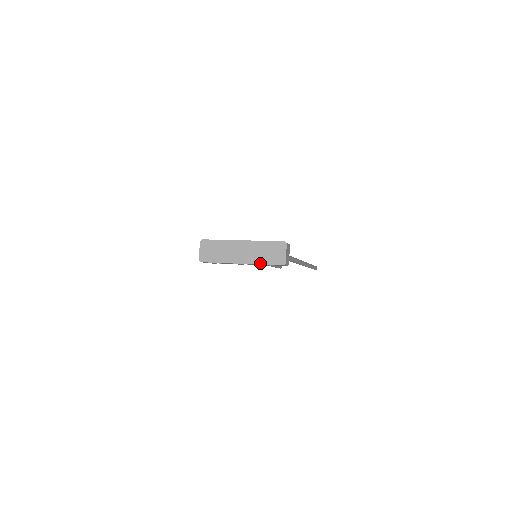
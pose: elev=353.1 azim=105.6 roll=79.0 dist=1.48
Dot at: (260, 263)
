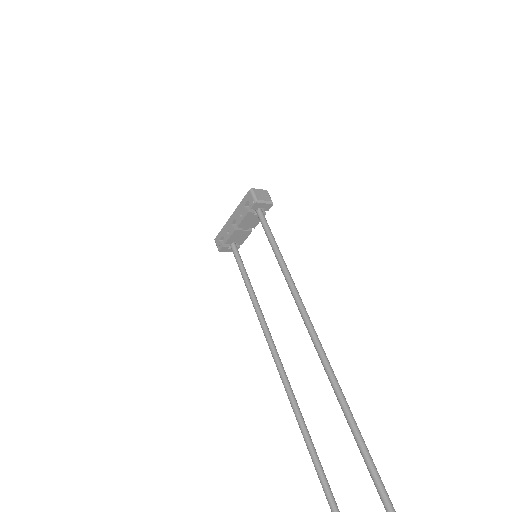
Dot at: (240, 204)
